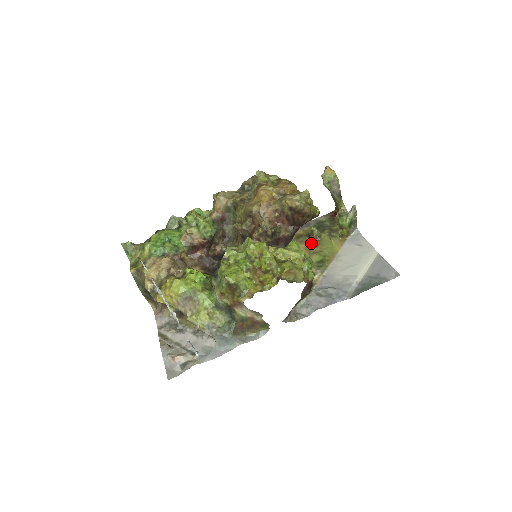
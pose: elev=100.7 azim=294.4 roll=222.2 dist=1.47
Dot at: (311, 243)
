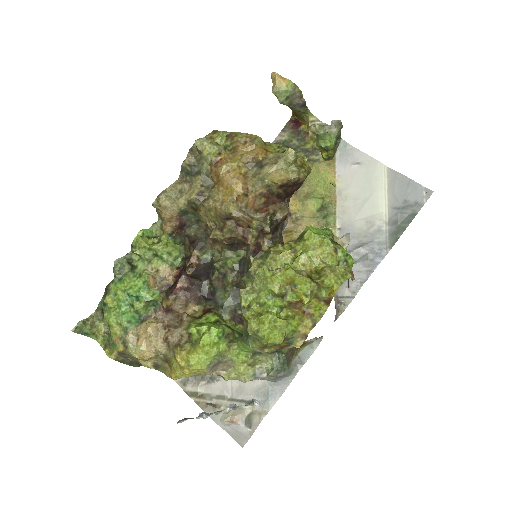
Dot at: occluded
